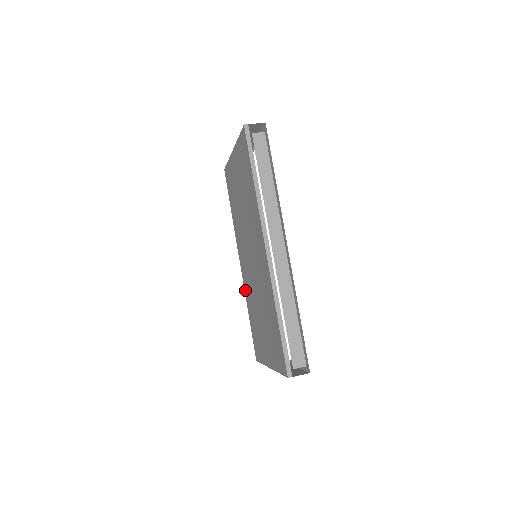
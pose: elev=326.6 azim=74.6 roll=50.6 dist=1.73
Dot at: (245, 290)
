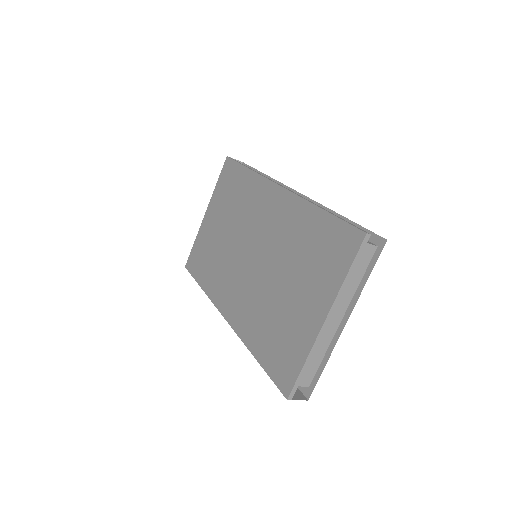
Dot at: (241, 332)
